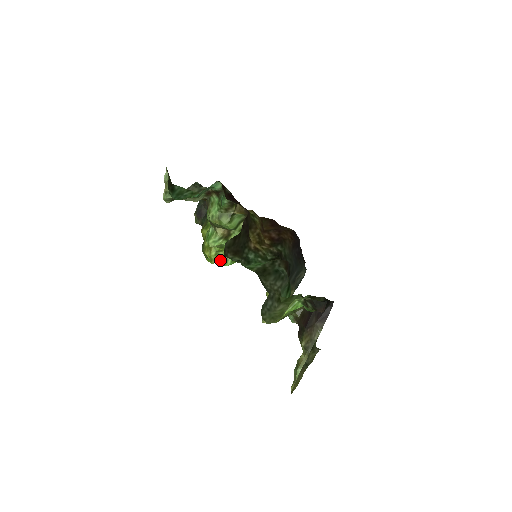
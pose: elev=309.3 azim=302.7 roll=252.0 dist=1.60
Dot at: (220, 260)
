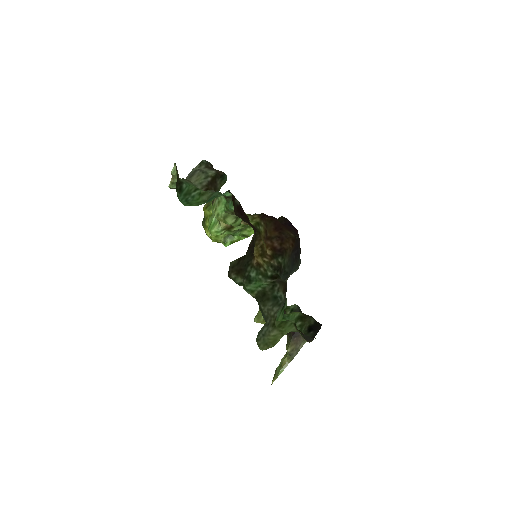
Dot at: (220, 241)
